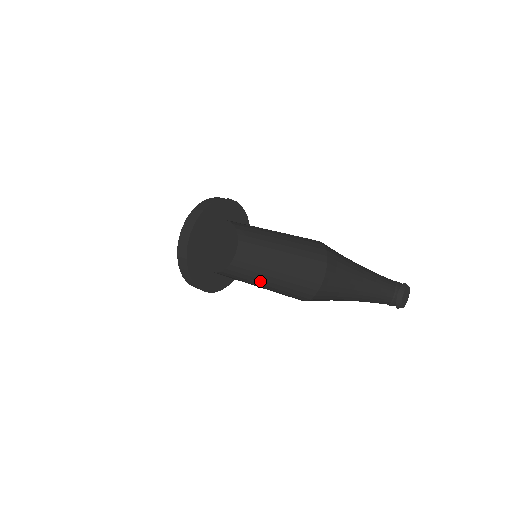
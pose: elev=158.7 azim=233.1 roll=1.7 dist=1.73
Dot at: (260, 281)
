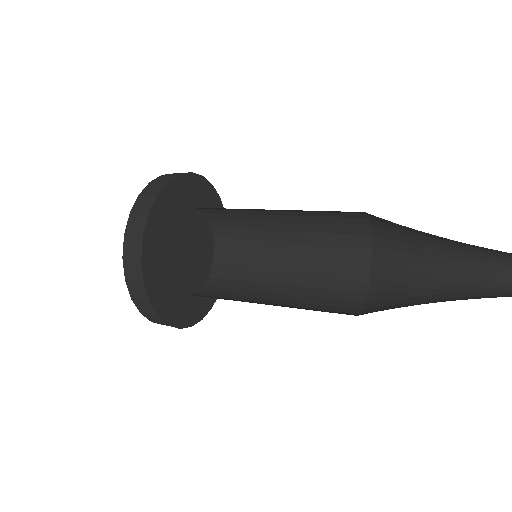
Dot at: (274, 278)
